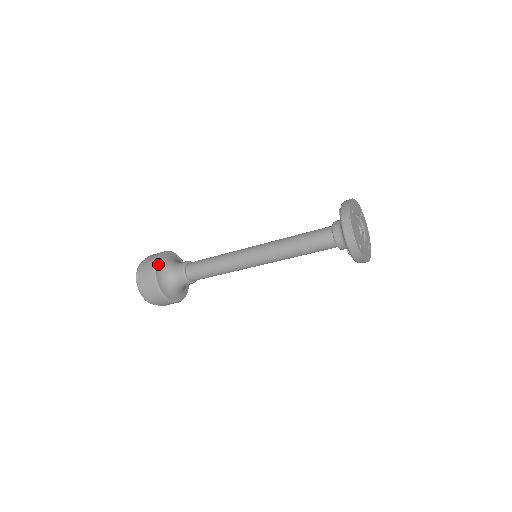
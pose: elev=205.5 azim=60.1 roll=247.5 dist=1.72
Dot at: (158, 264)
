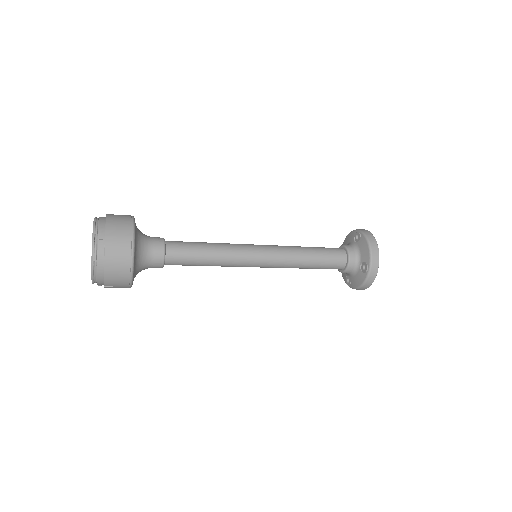
Dot at: occluded
